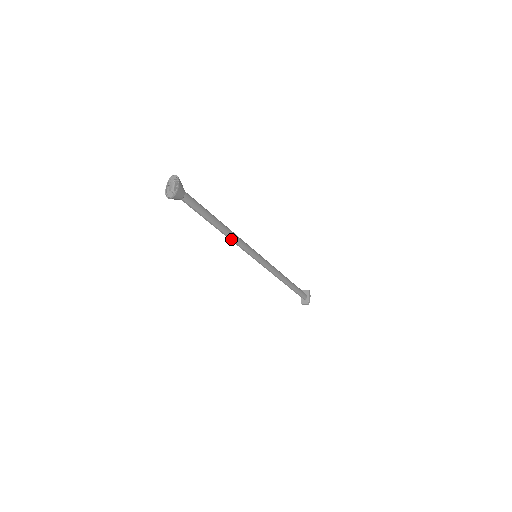
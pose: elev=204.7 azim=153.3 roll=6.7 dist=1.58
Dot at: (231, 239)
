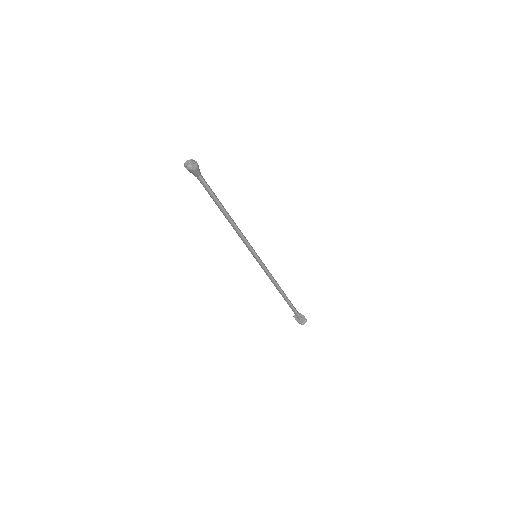
Dot at: (237, 228)
